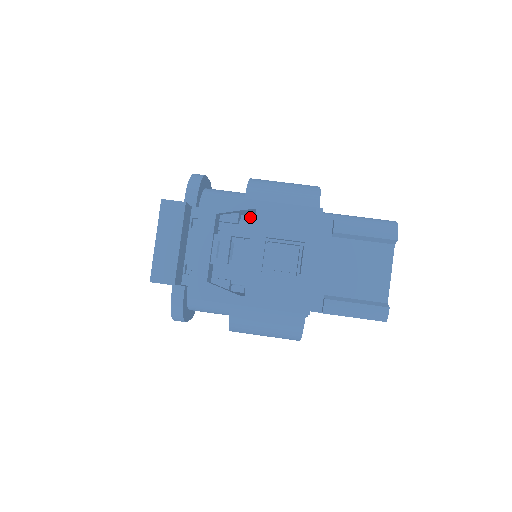
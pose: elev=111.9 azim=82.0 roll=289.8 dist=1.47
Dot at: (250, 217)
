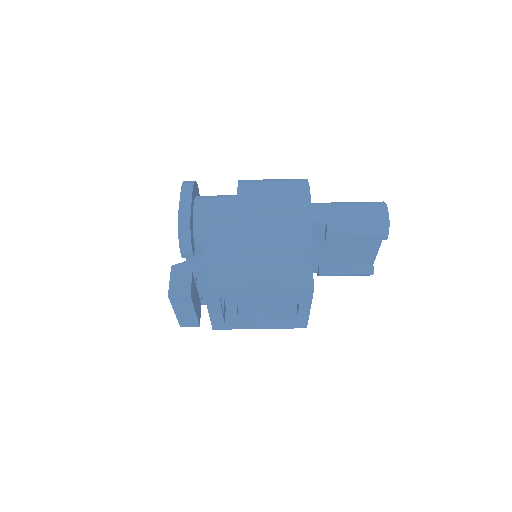
Dot at: occluded
